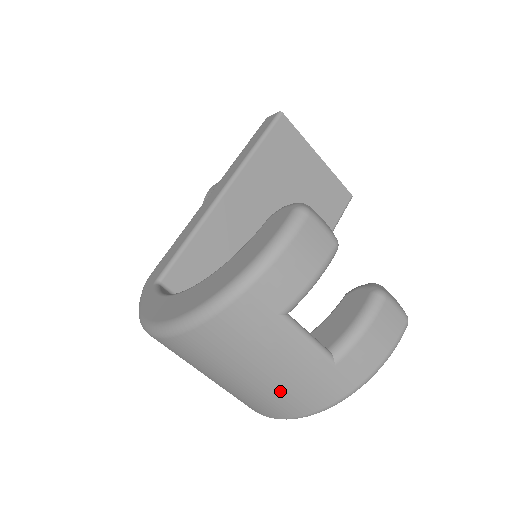
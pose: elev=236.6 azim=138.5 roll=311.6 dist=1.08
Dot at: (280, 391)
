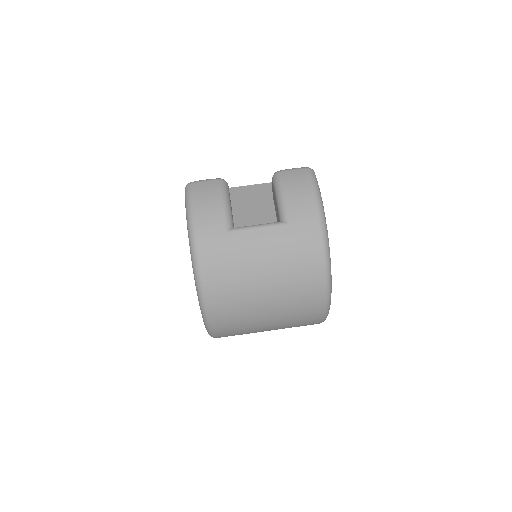
Dot at: (289, 271)
